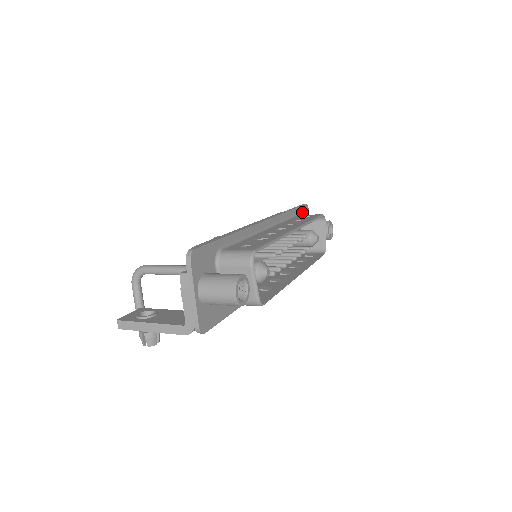
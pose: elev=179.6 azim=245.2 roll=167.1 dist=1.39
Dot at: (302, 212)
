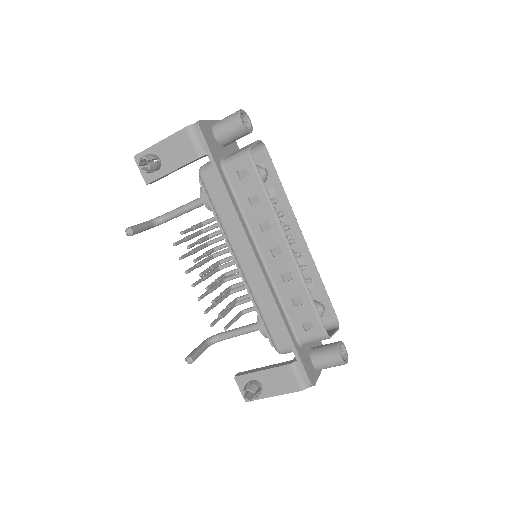
Dot at: occluded
